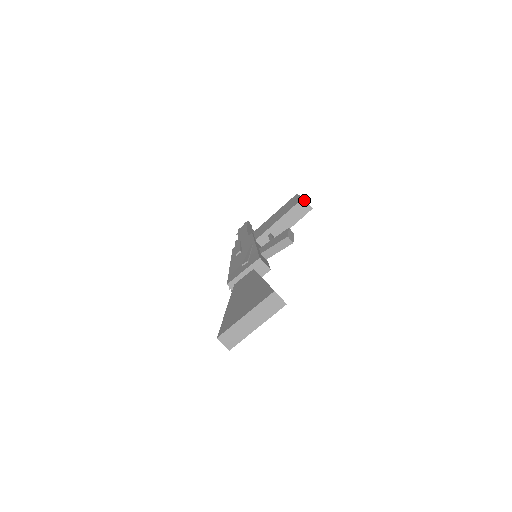
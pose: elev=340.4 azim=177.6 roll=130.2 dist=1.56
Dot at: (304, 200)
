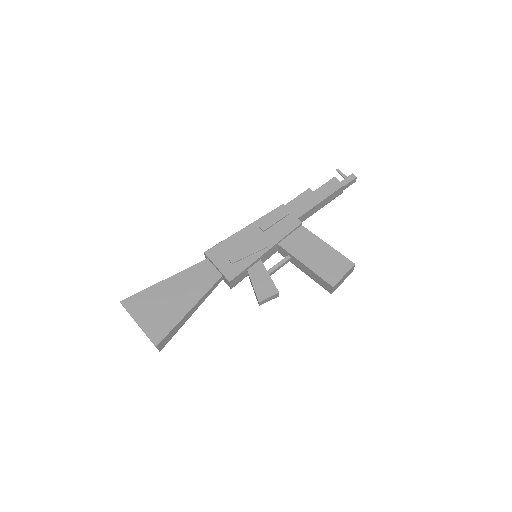
Dot at: (332, 287)
